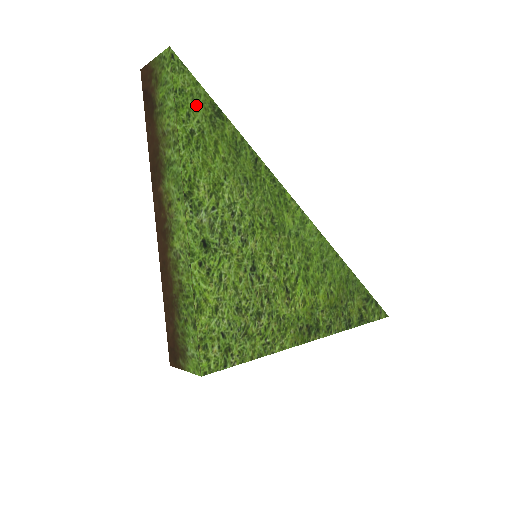
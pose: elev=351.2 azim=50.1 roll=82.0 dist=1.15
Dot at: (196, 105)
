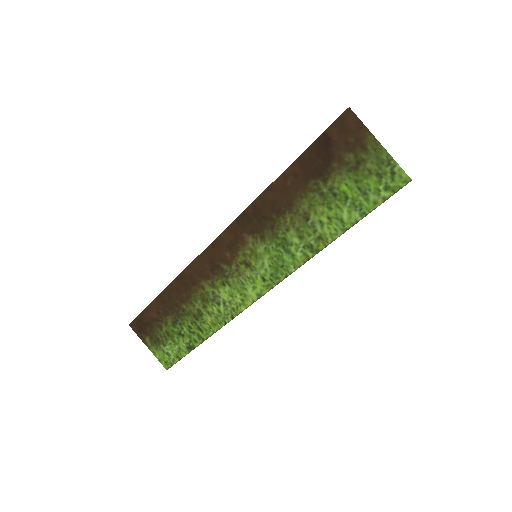
Dot at: occluded
